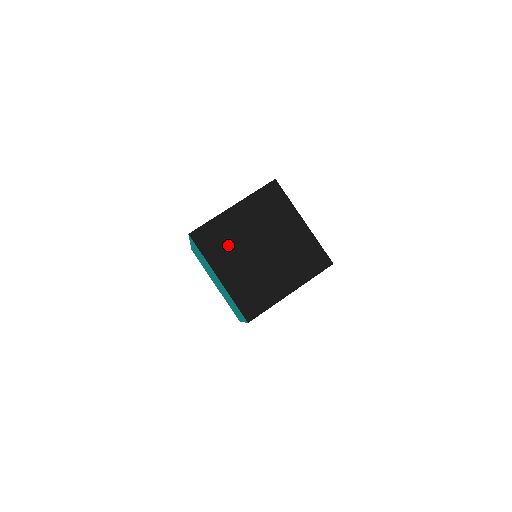
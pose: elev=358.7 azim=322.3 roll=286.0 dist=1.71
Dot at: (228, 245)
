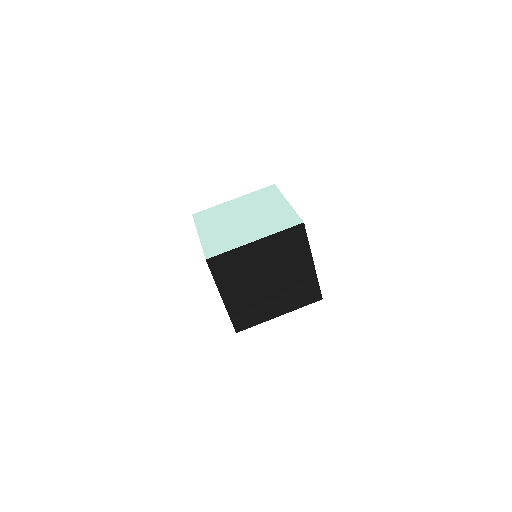
Dot at: (239, 274)
